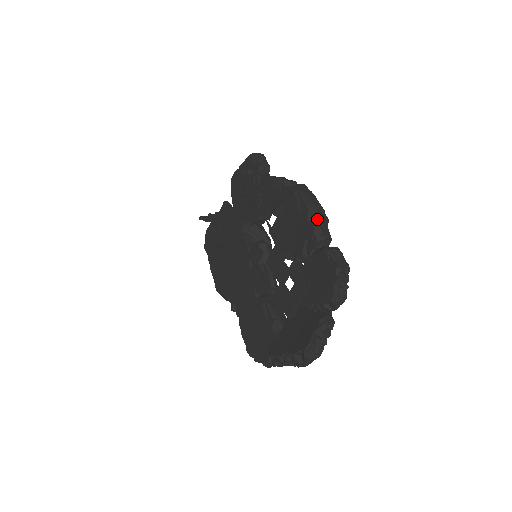
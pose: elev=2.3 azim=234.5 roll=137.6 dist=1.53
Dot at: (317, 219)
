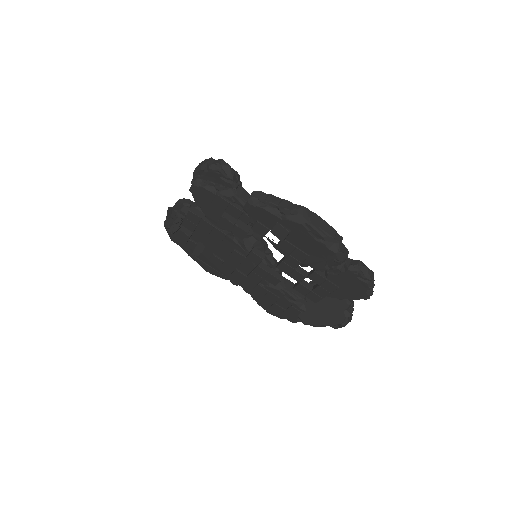
Dot at: (336, 246)
